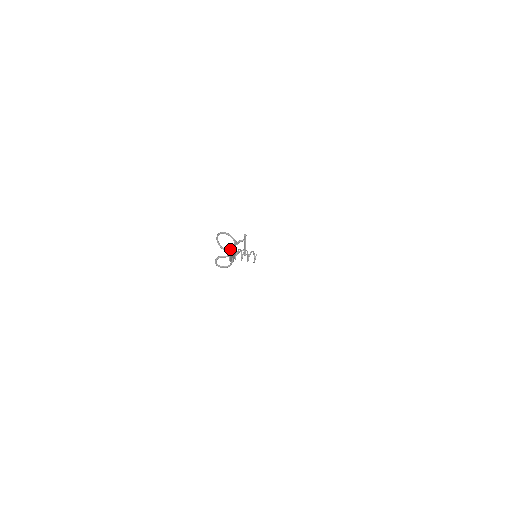
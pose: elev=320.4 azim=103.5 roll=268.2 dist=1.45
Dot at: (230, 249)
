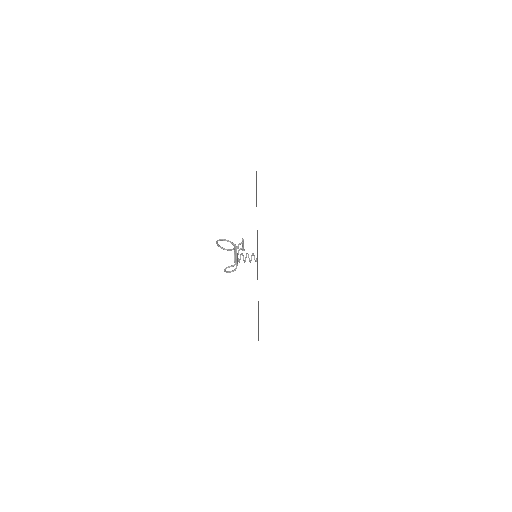
Dot at: (234, 257)
